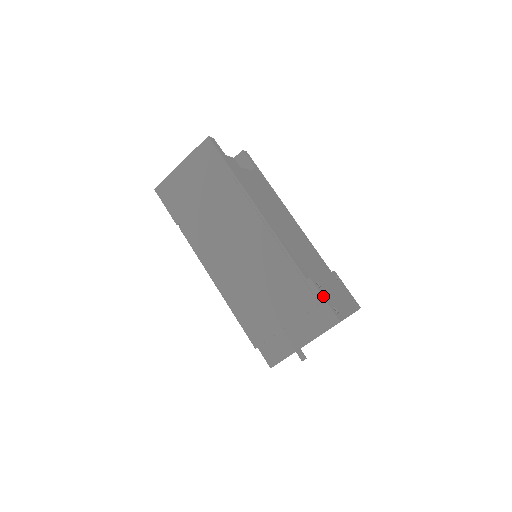
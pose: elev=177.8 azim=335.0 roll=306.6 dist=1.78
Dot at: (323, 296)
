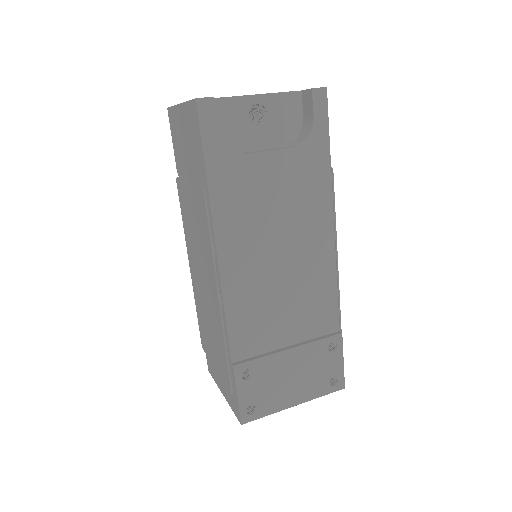
Dot at: (238, 391)
